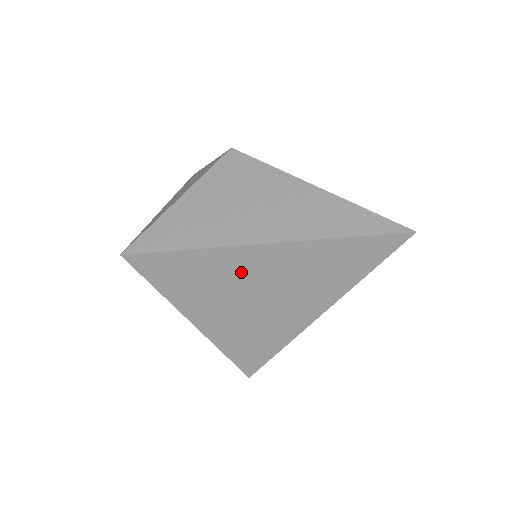
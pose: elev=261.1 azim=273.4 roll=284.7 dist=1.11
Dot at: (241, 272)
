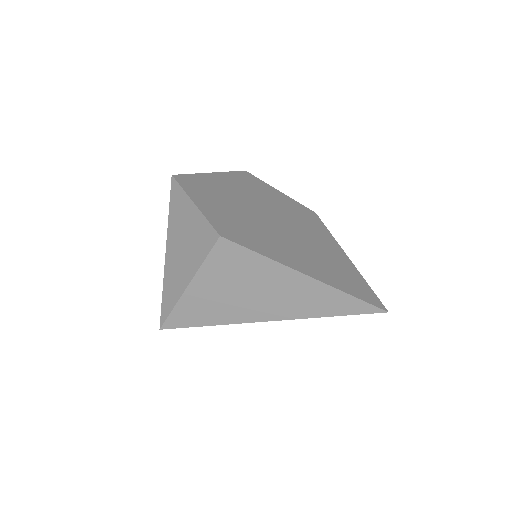
Dot at: occluded
